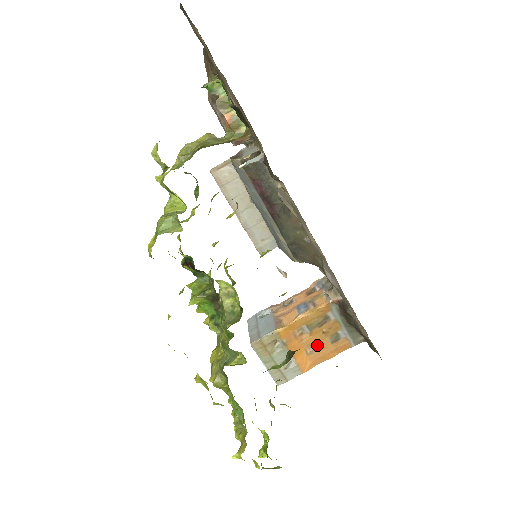
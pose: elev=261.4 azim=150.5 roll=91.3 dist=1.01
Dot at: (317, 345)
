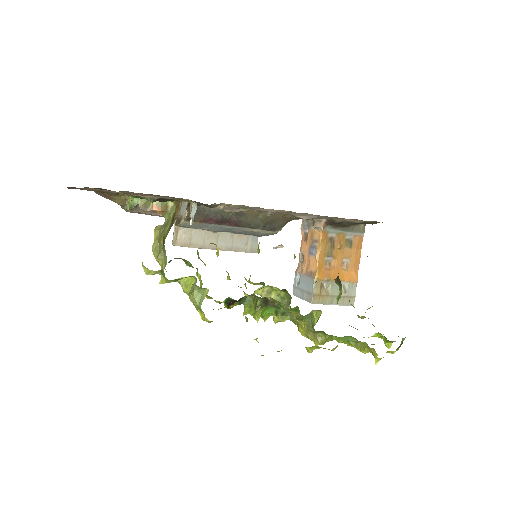
Dot at: (345, 259)
